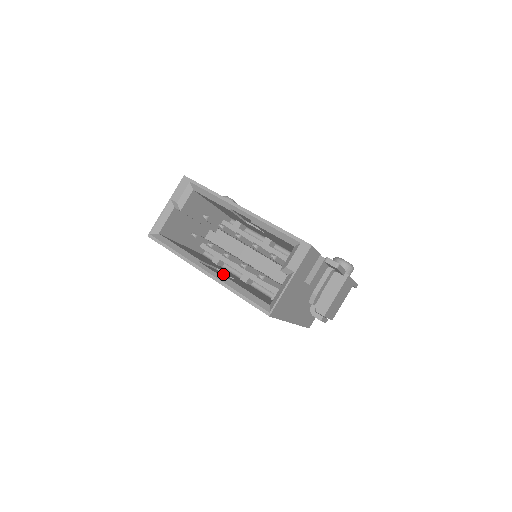
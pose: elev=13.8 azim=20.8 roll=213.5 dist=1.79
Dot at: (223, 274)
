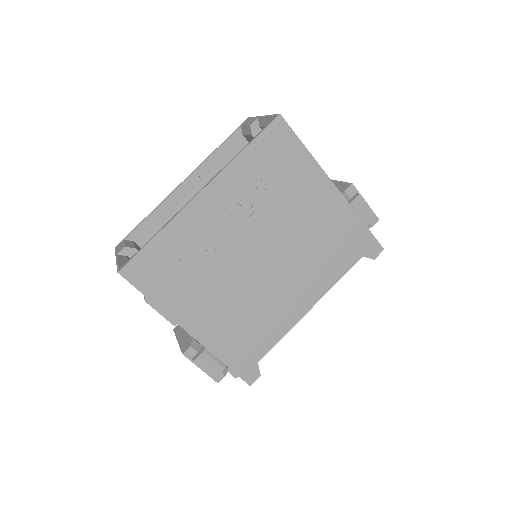
Dot at: occluded
